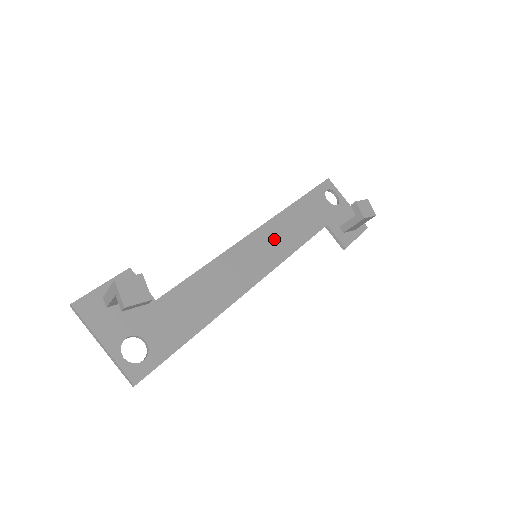
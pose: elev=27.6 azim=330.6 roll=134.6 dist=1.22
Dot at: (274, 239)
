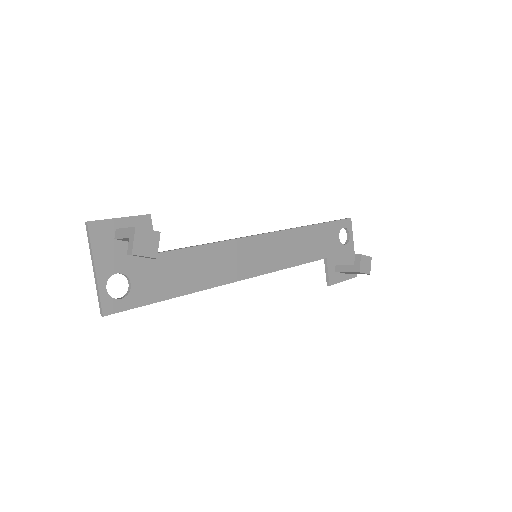
Dot at: (278, 249)
